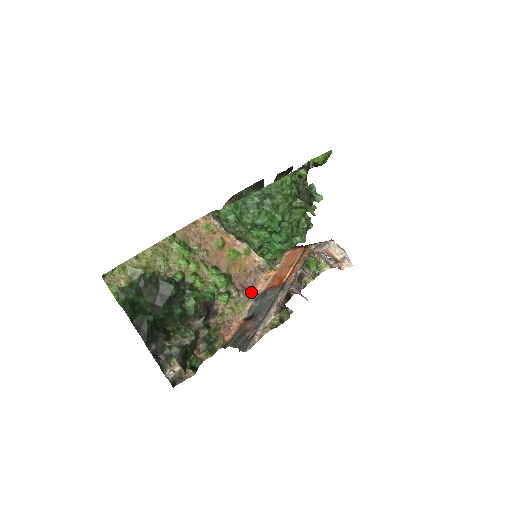
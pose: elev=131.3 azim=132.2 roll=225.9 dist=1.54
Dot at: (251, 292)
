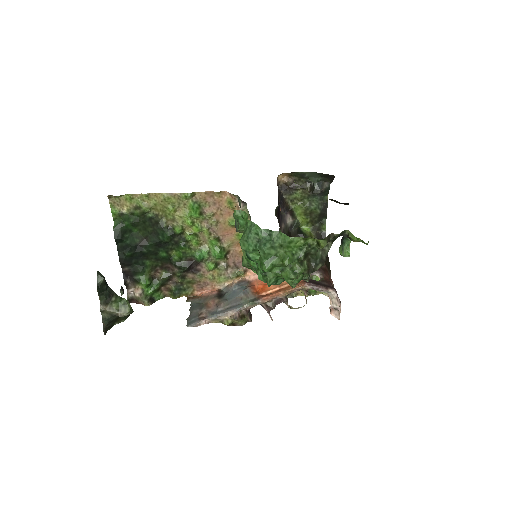
Dot at: (239, 274)
